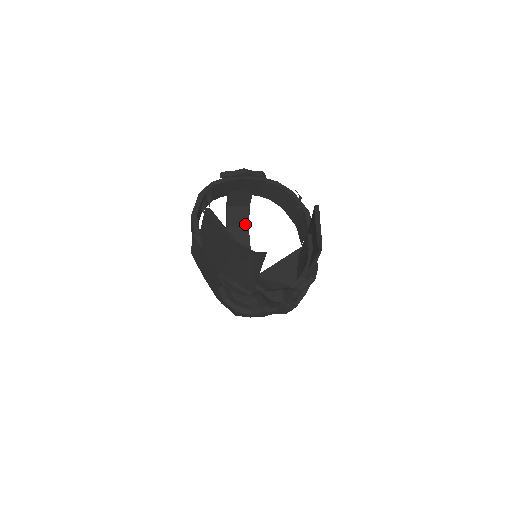
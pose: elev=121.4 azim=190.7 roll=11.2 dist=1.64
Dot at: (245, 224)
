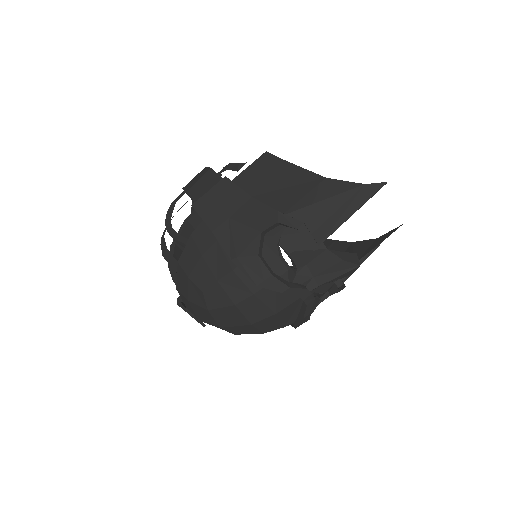
Dot at: occluded
